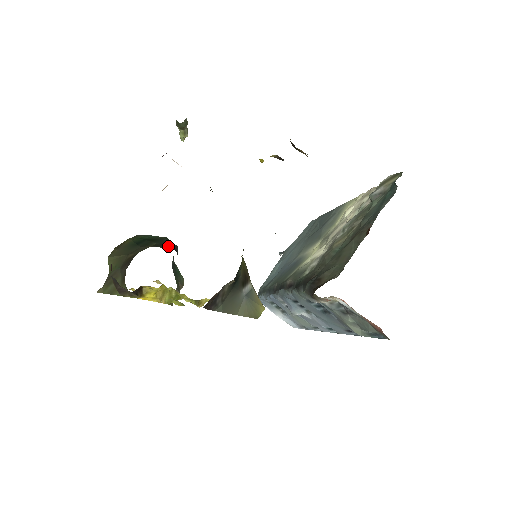
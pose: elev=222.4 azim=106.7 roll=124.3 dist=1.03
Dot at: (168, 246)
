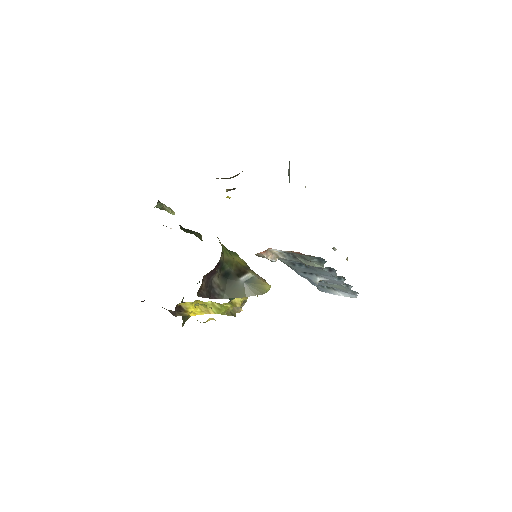
Dot at: occluded
